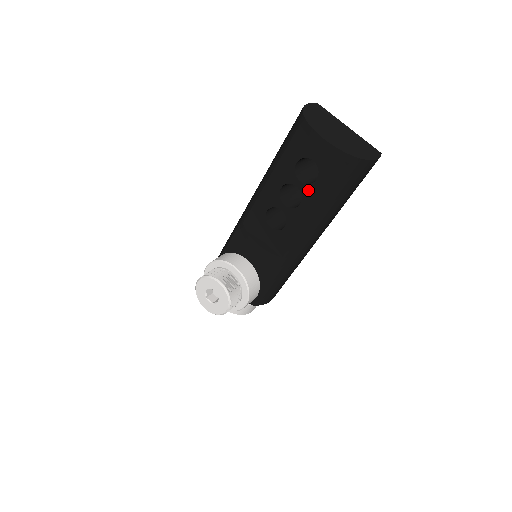
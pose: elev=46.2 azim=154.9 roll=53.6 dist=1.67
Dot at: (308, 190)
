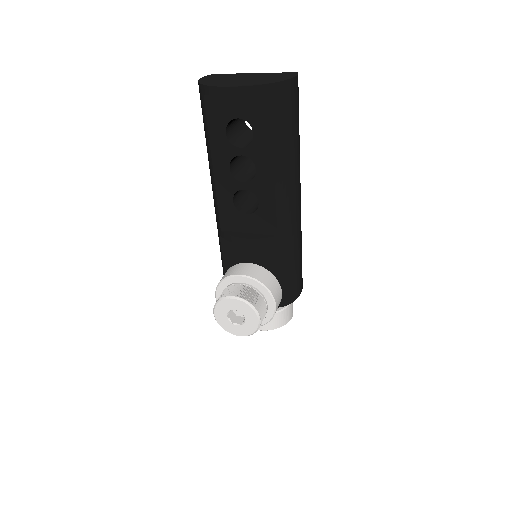
Dot at: (253, 150)
